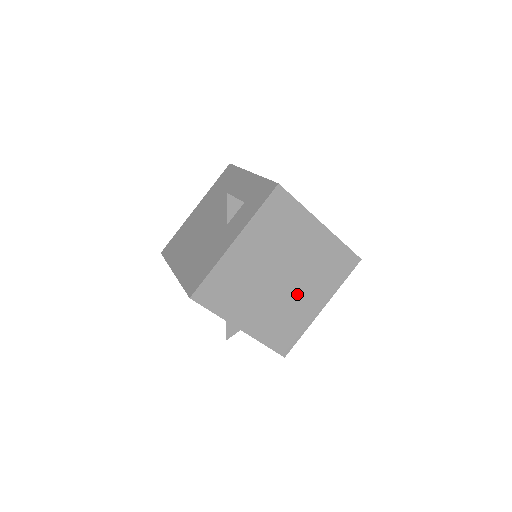
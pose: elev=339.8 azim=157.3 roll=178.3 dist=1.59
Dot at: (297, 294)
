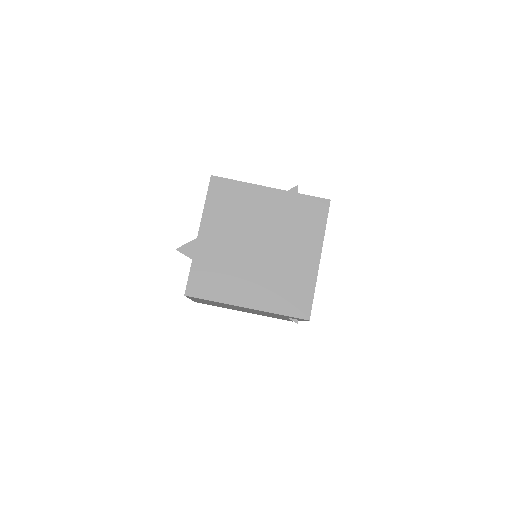
Dot at: (250, 271)
